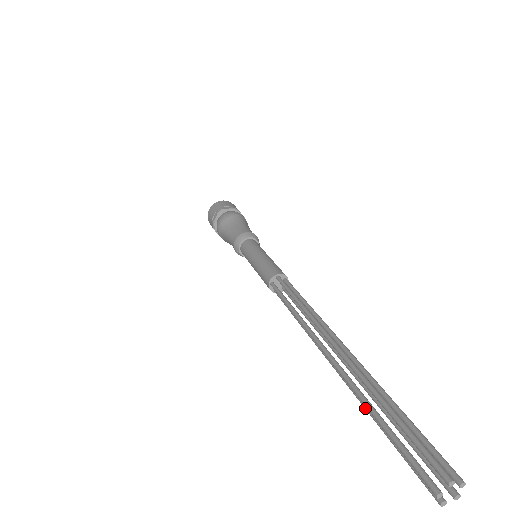
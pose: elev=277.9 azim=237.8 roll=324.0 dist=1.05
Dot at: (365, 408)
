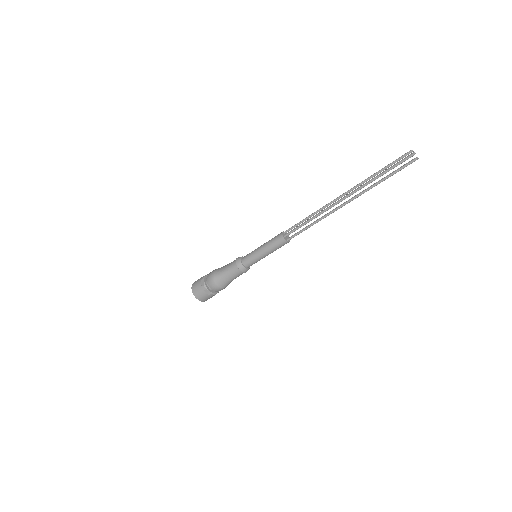
Dot at: (373, 186)
